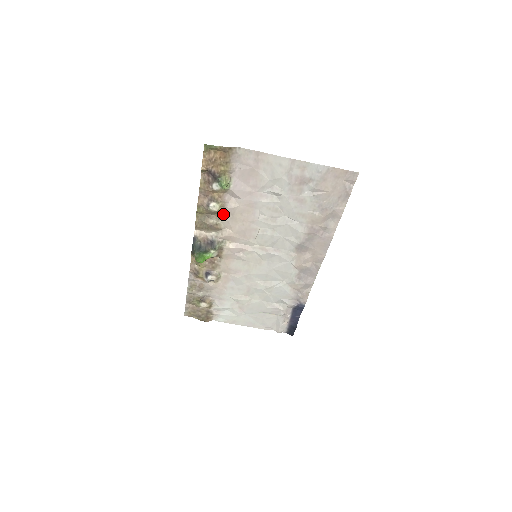
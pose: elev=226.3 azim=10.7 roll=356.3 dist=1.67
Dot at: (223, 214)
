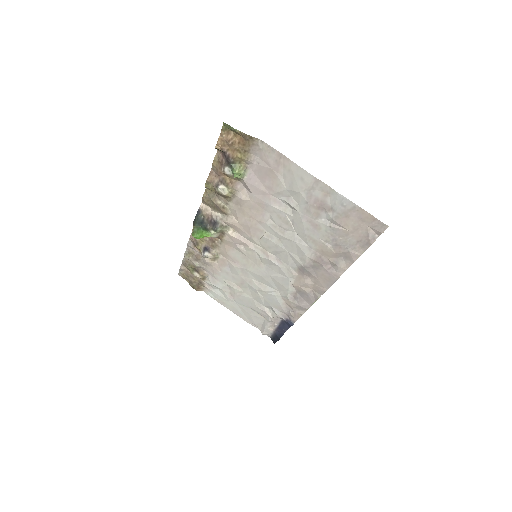
Dot at: (232, 200)
